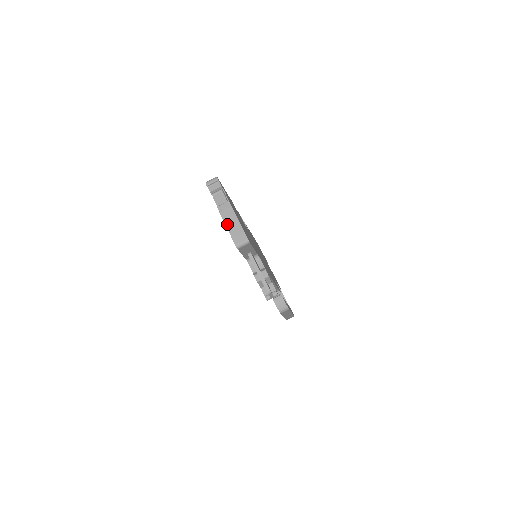
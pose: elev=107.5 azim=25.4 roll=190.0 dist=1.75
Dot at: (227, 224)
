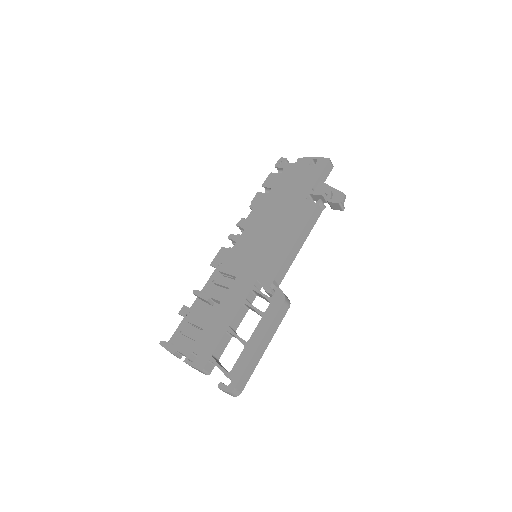
Dot at: (314, 158)
